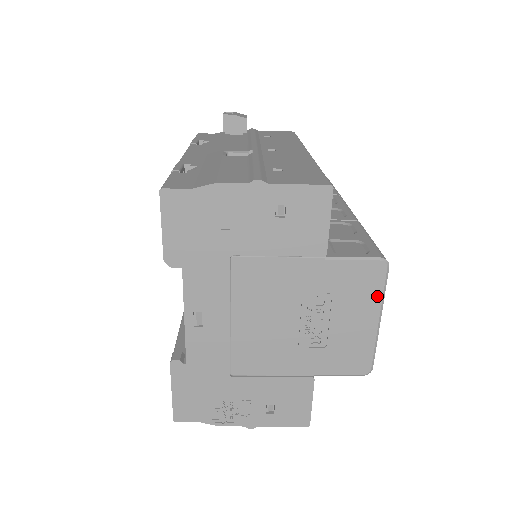
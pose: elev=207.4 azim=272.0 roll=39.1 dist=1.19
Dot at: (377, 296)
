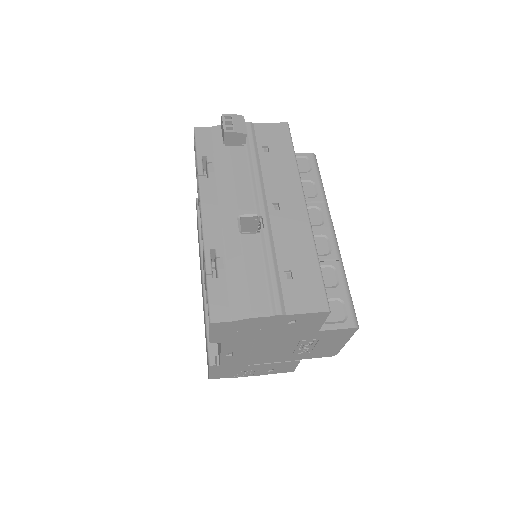
Dot at: (348, 337)
